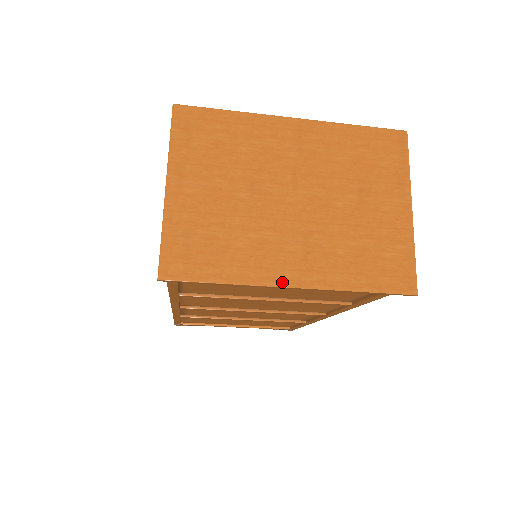
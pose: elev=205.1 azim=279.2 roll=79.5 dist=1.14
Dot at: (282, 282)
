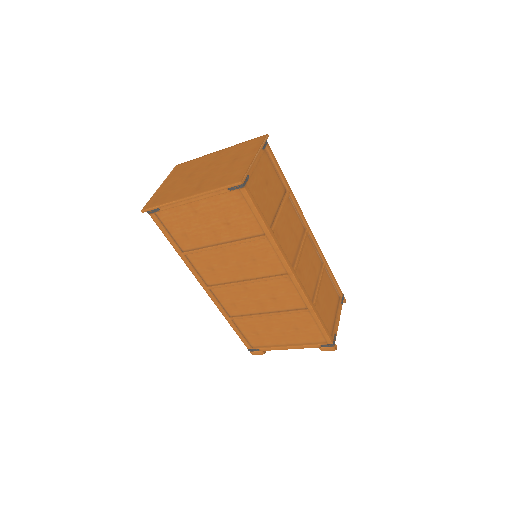
Dot at: (184, 197)
